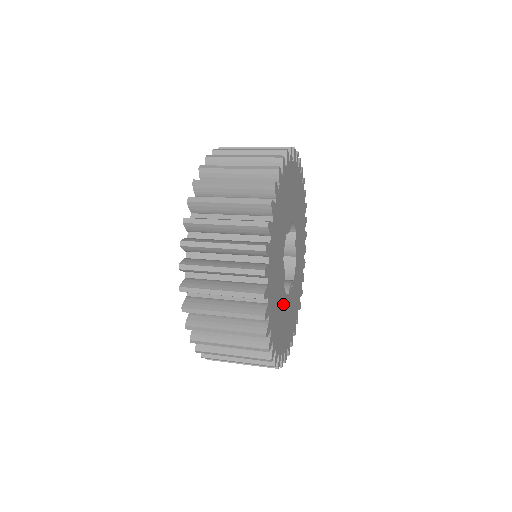
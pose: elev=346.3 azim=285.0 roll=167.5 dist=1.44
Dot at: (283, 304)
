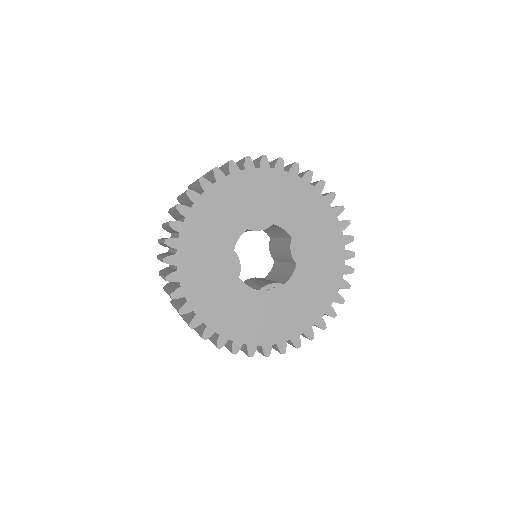
Dot at: (237, 292)
